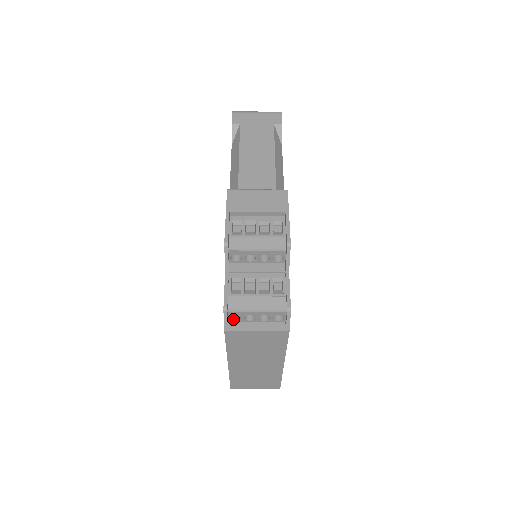
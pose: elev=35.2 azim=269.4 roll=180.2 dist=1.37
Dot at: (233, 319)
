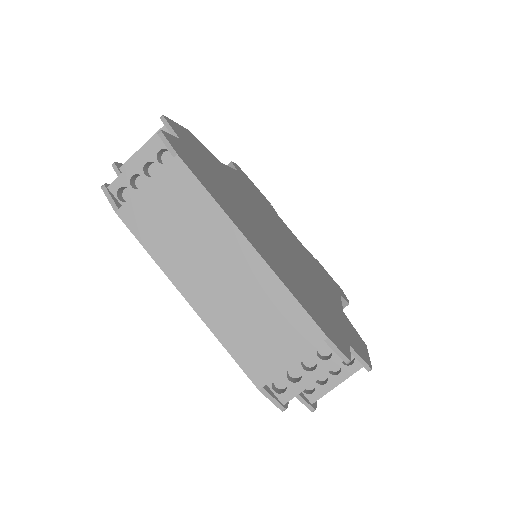
Dot at: occluded
